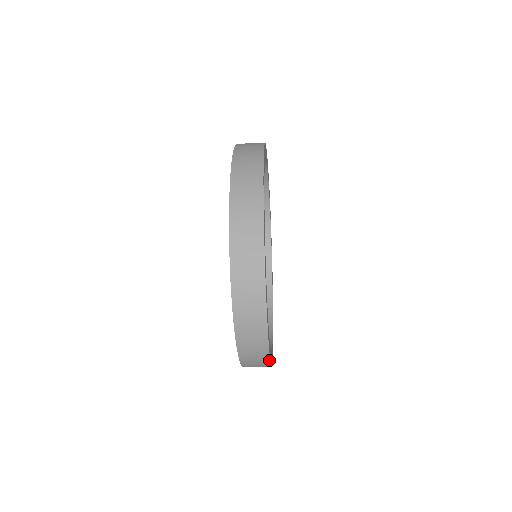
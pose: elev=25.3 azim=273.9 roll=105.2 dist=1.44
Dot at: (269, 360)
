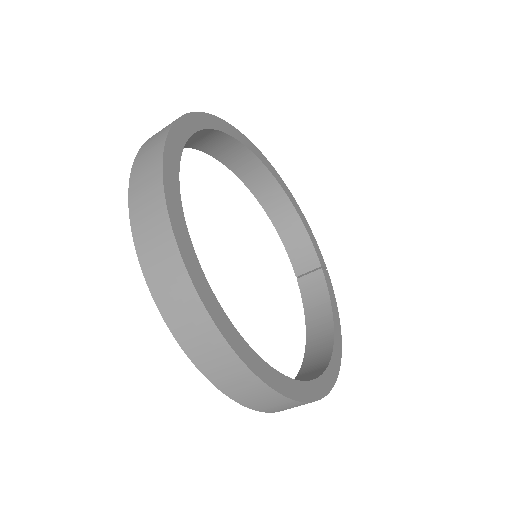
Dot at: (323, 397)
